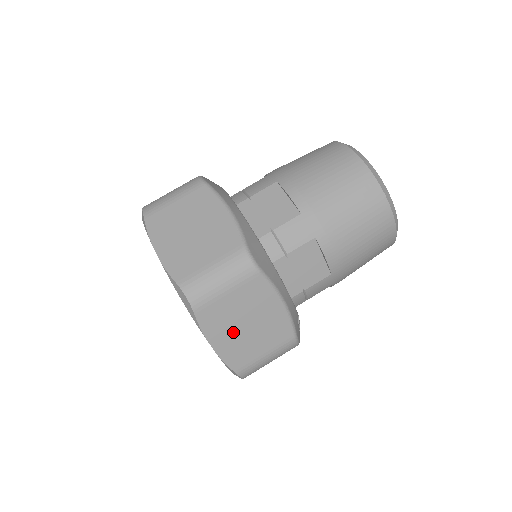
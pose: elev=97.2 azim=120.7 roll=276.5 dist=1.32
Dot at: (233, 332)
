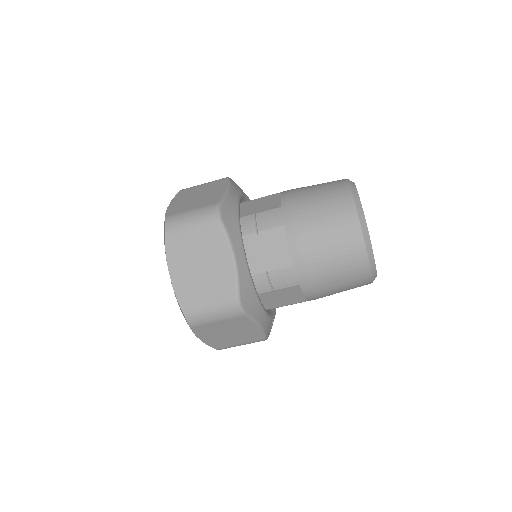
Dot at: (218, 336)
